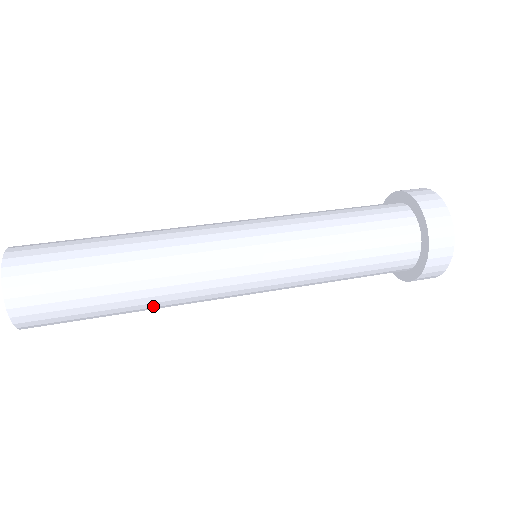
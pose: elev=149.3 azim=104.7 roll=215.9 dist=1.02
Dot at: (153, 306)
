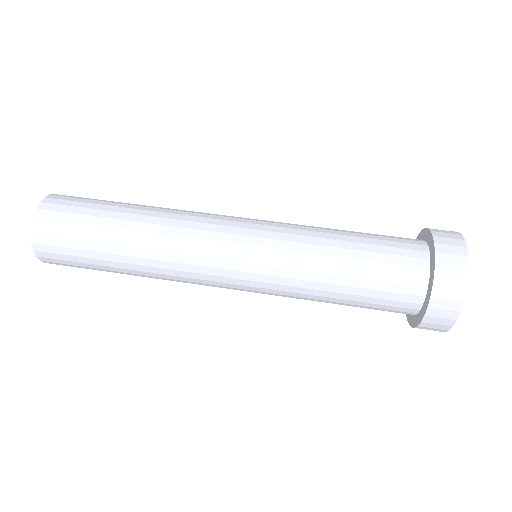
Dot at: (145, 270)
